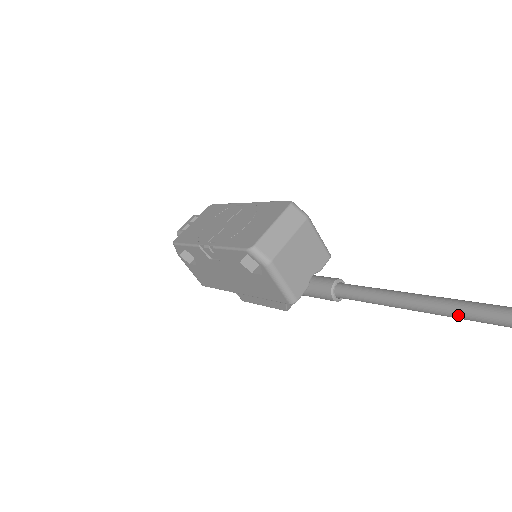
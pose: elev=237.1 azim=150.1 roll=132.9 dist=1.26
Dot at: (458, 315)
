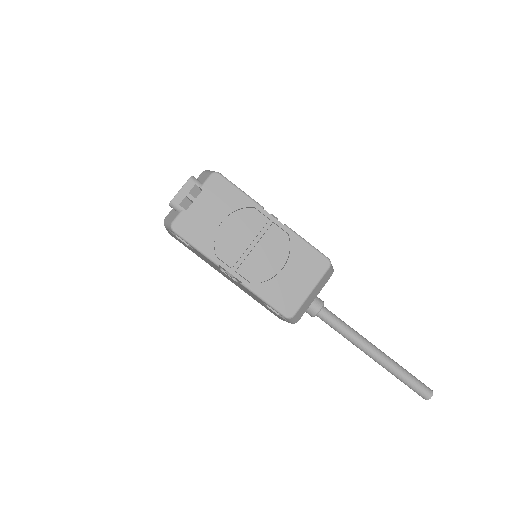
Dot at: (395, 376)
